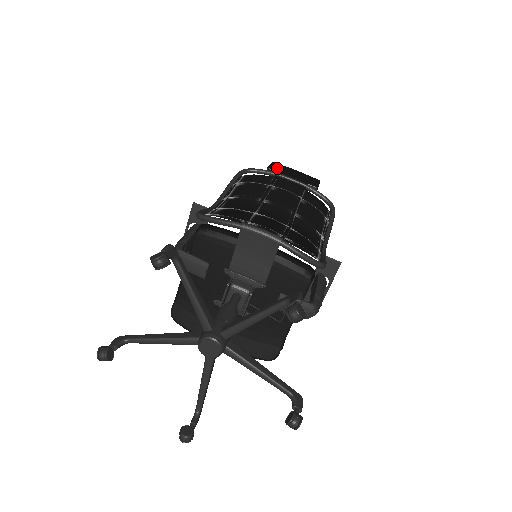
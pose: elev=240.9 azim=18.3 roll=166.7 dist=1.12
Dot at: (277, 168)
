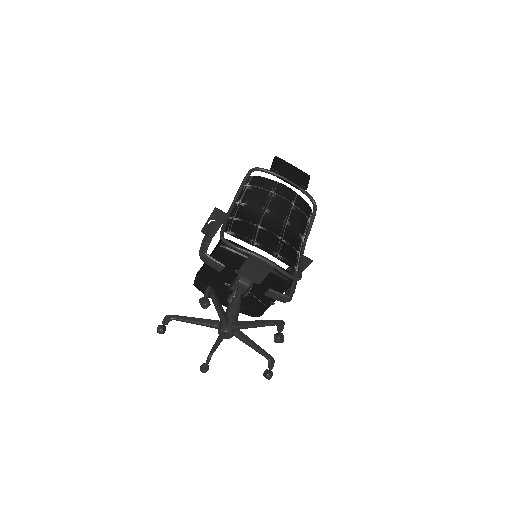
Dot at: (279, 167)
